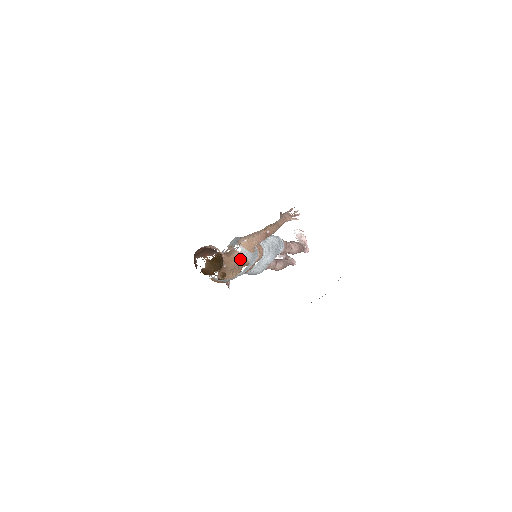
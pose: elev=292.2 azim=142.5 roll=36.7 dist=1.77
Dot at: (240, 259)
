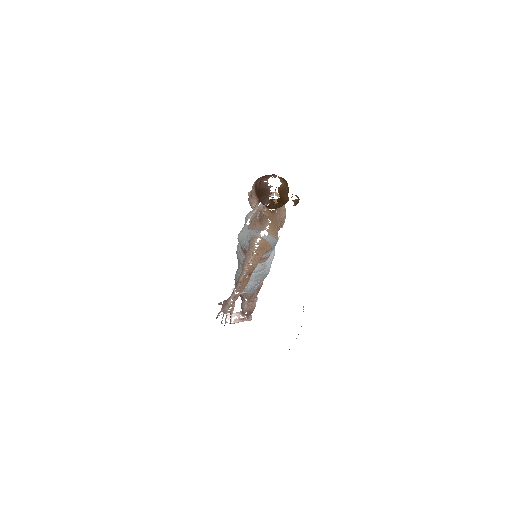
Dot at: (283, 207)
